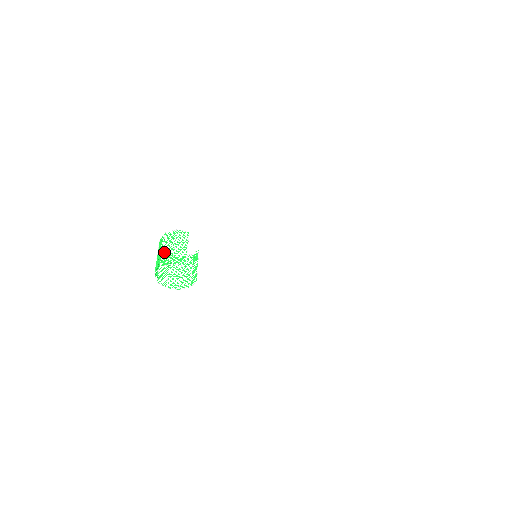
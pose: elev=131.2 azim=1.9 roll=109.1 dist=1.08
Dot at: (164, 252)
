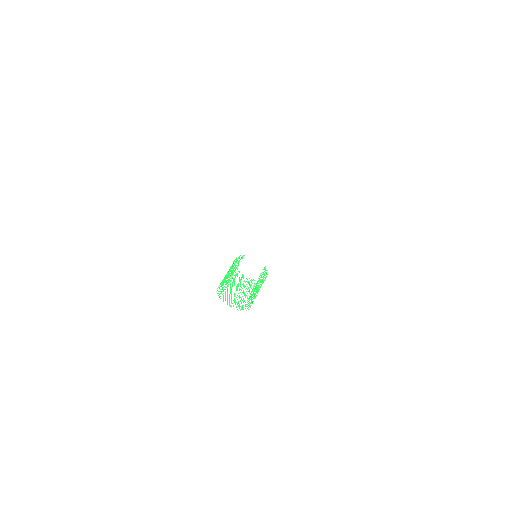
Dot at: occluded
